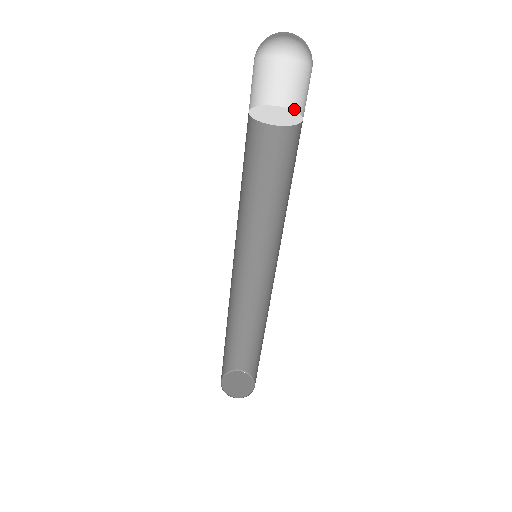
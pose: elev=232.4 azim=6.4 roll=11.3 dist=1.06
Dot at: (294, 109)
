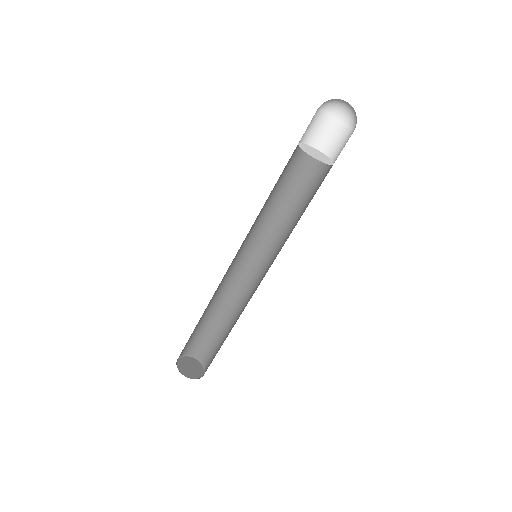
Dot at: (313, 146)
